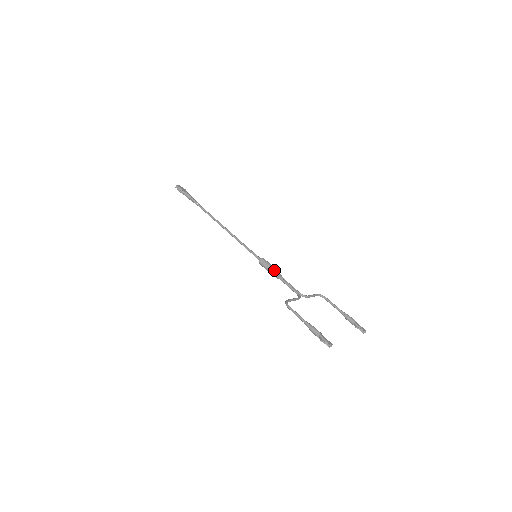
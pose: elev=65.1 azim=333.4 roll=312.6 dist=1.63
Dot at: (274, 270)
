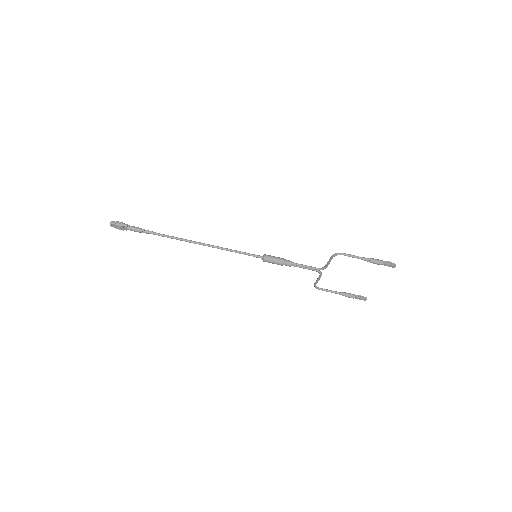
Dot at: (284, 259)
